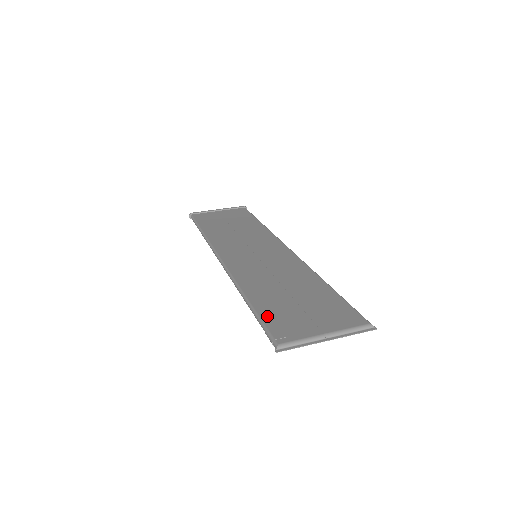
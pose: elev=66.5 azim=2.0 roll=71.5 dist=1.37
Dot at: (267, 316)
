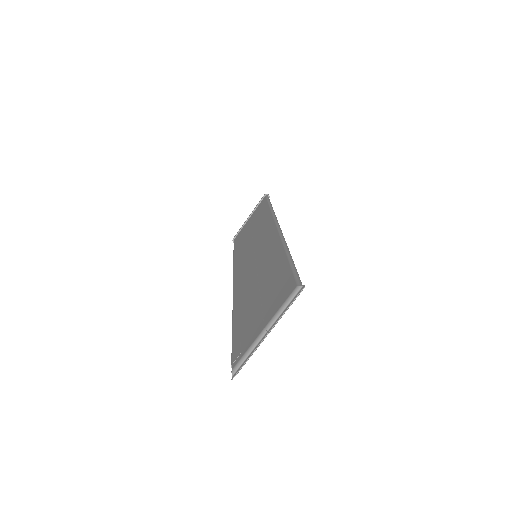
Dot at: (236, 336)
